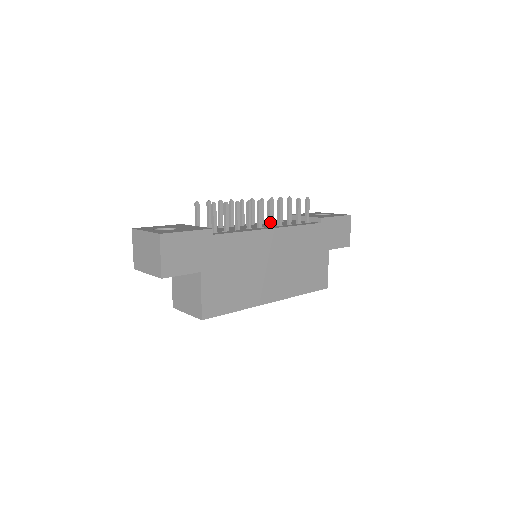
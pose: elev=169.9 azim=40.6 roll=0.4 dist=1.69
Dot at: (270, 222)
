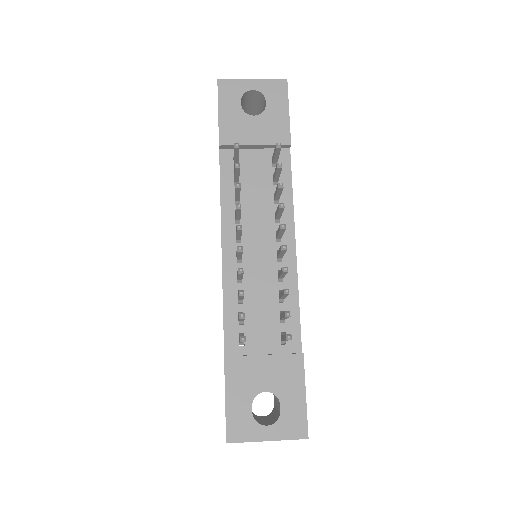
Dot at: (281, 236)
